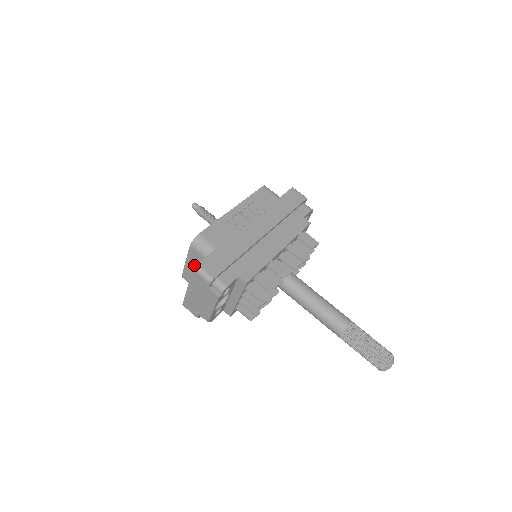
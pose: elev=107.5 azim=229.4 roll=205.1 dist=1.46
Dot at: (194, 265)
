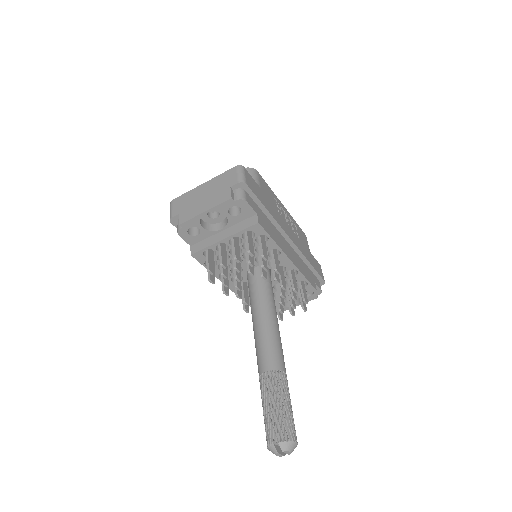
Dot at: occluded
